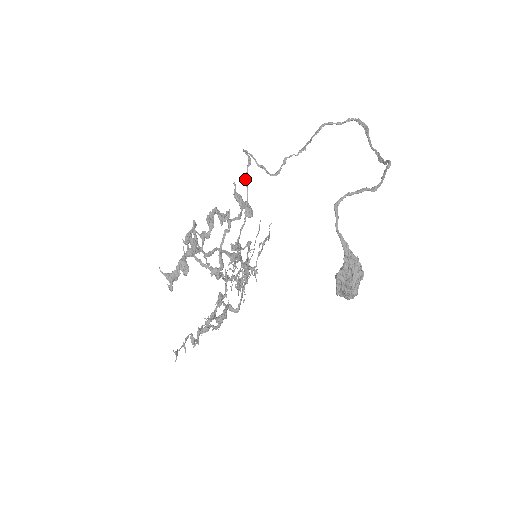
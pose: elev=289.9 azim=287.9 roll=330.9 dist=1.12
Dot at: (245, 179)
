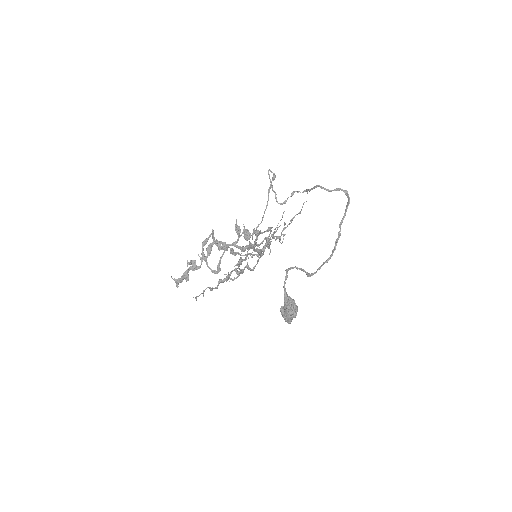
Dot at: (268, 190)
